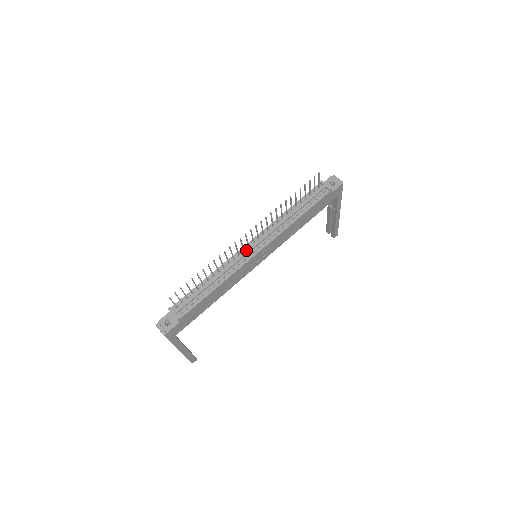
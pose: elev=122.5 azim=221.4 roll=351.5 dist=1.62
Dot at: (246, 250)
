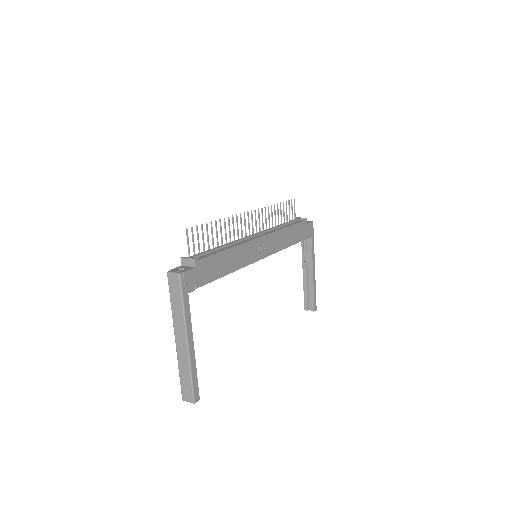
Dot at: (249, 235)
